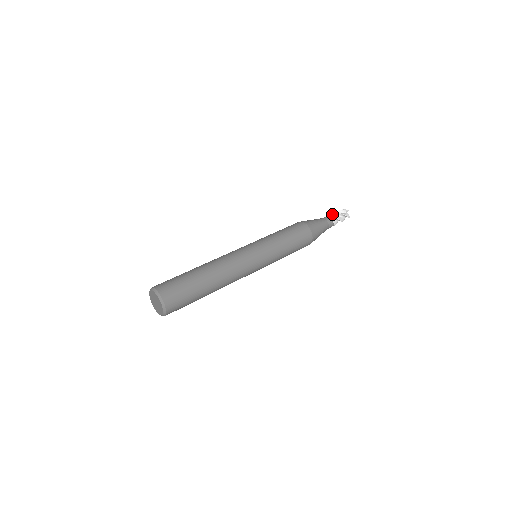
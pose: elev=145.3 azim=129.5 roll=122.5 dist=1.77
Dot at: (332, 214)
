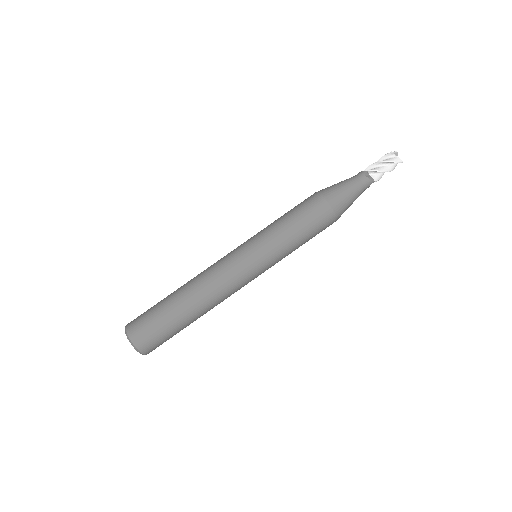
Dot at: (379, 172)
